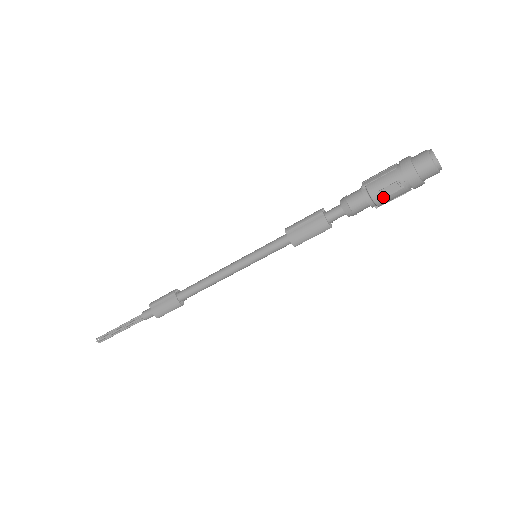
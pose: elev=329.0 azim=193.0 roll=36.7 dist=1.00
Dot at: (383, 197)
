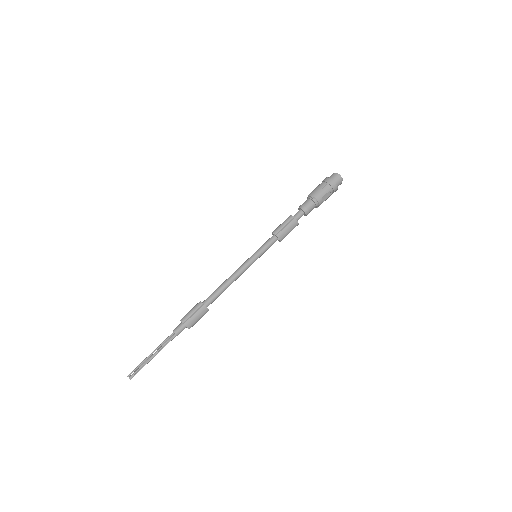
Dot at: (323, 201)
